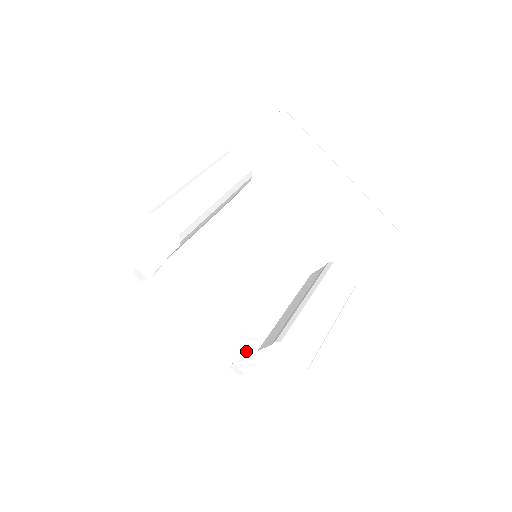
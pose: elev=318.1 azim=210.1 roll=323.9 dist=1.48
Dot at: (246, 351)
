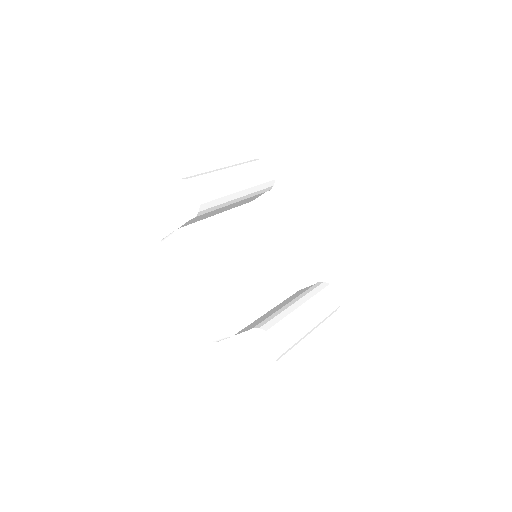
Dot at: (224, 331)
